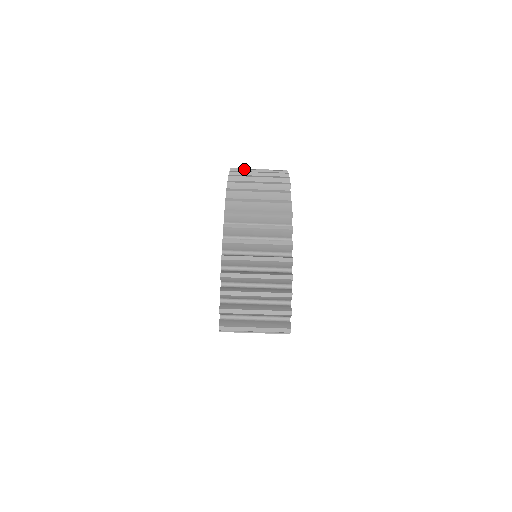
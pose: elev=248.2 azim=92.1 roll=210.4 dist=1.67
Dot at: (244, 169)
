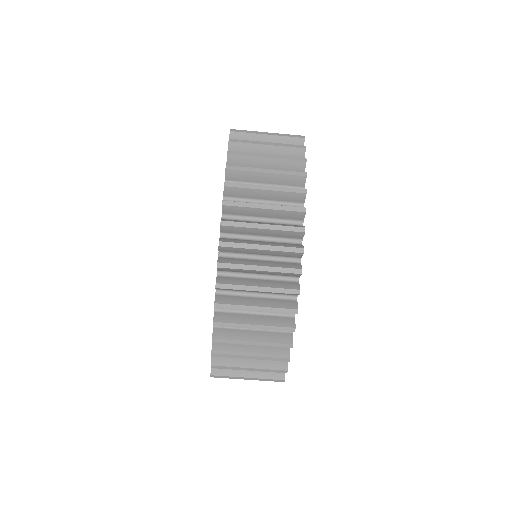
Dot at: (247, 155)
